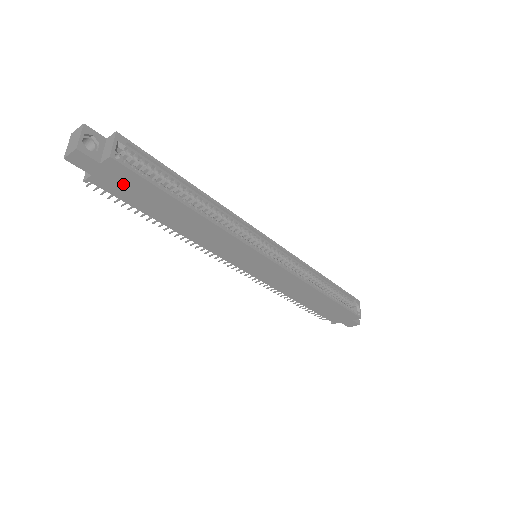
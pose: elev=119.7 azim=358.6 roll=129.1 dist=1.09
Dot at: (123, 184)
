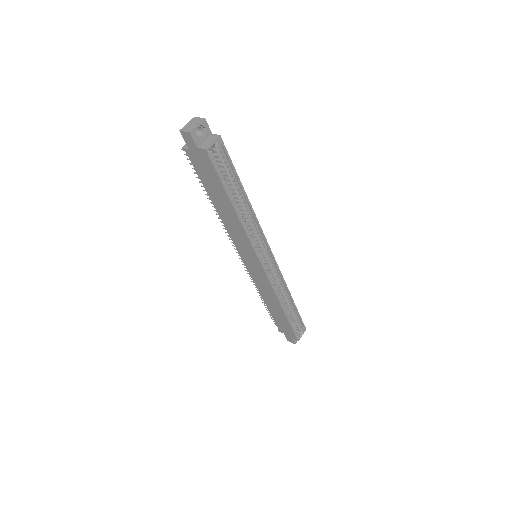
Dot at: (203, 166)
